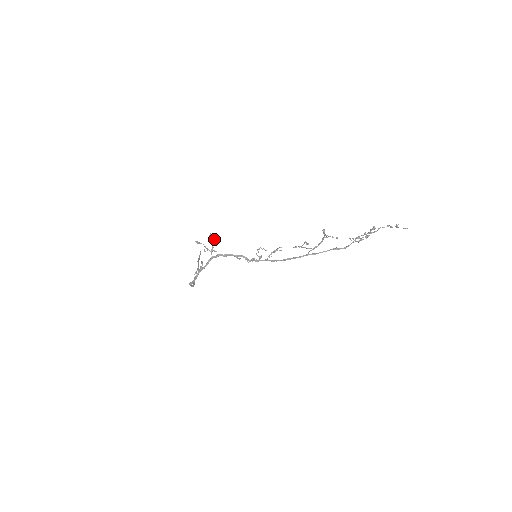
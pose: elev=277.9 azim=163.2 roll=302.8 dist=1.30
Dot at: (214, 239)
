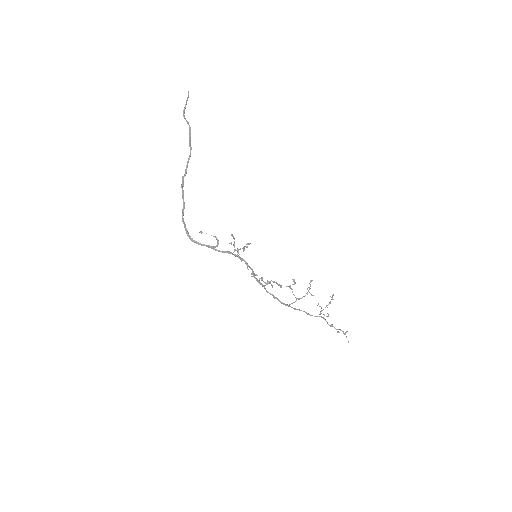
Dot at: occluded
